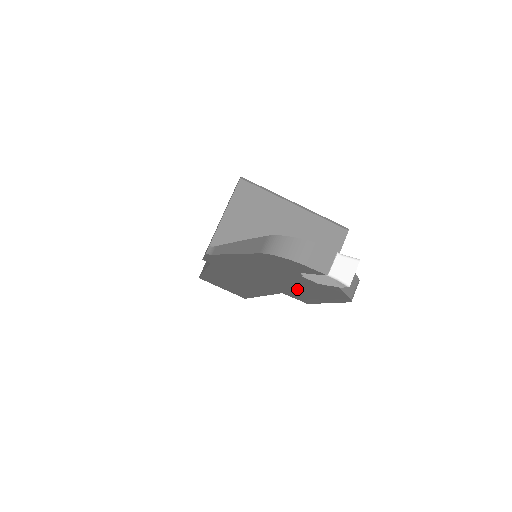
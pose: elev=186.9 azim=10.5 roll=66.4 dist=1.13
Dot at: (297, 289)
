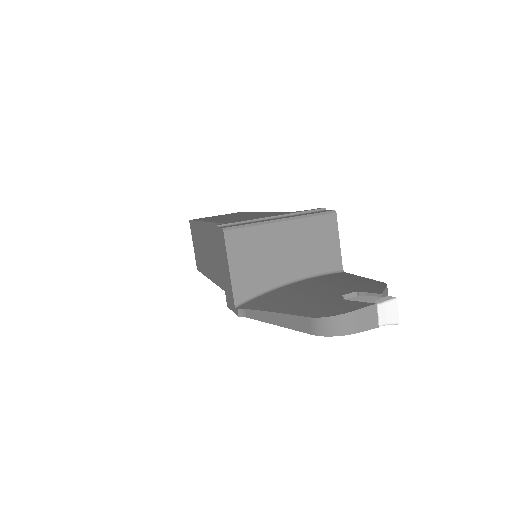
Dot at: occluded
